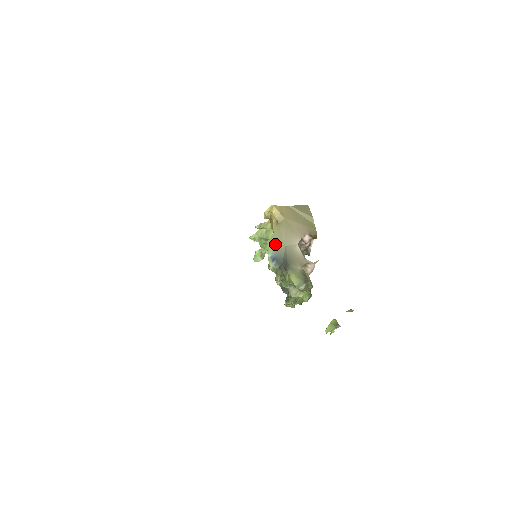
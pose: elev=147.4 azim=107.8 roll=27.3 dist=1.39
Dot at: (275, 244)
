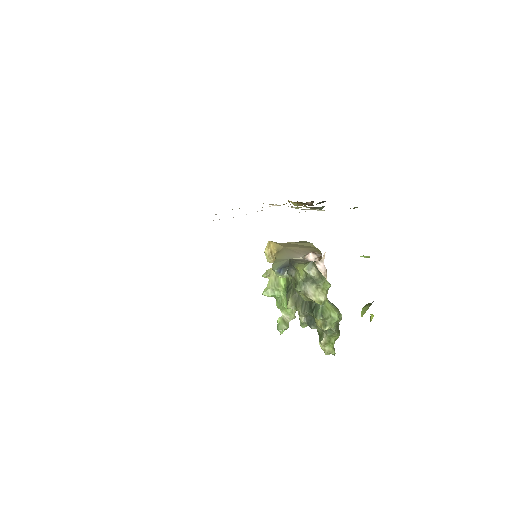
Dot at: (279, 263)
